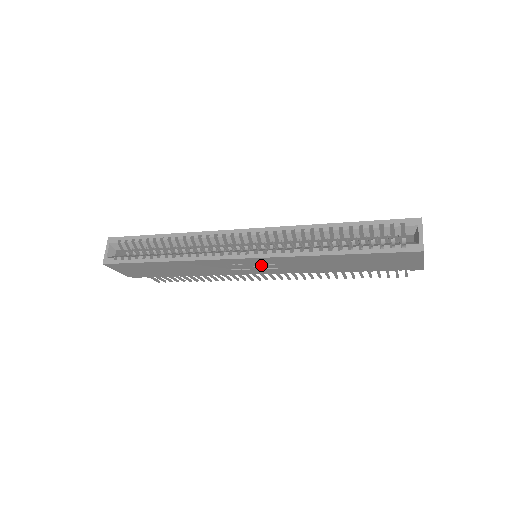
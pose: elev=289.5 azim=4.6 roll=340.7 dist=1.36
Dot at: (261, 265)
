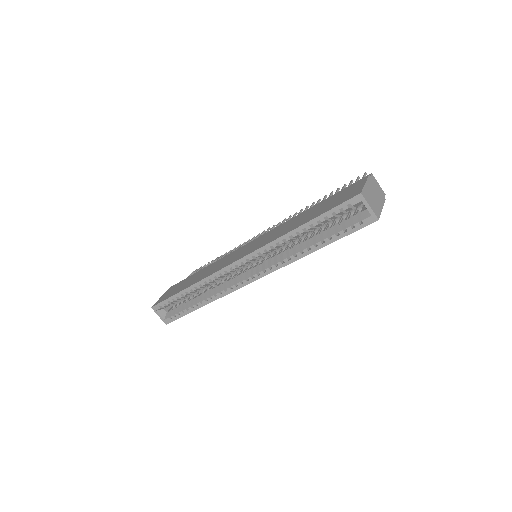
Dot at: occluded
